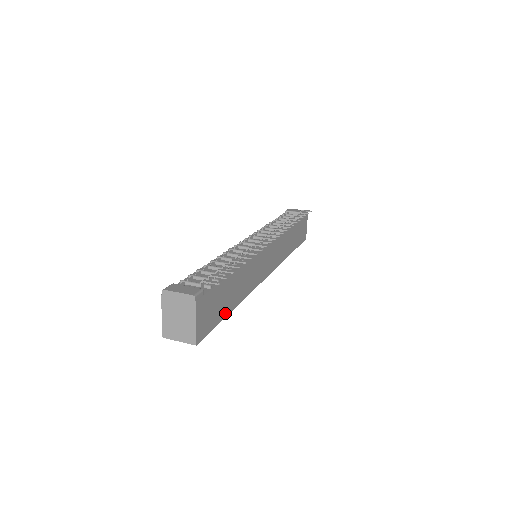
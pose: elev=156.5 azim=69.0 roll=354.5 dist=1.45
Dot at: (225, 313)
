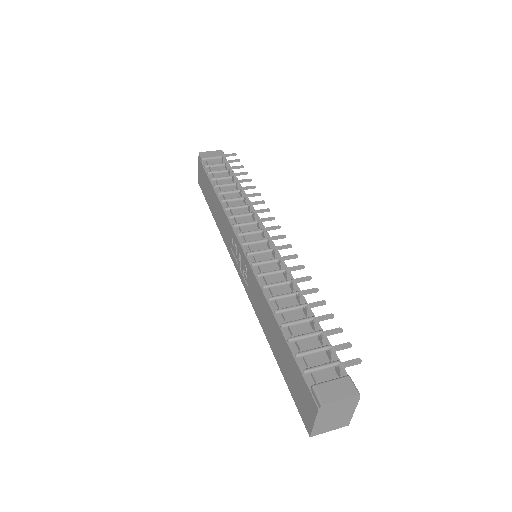
Dot at: occluded
